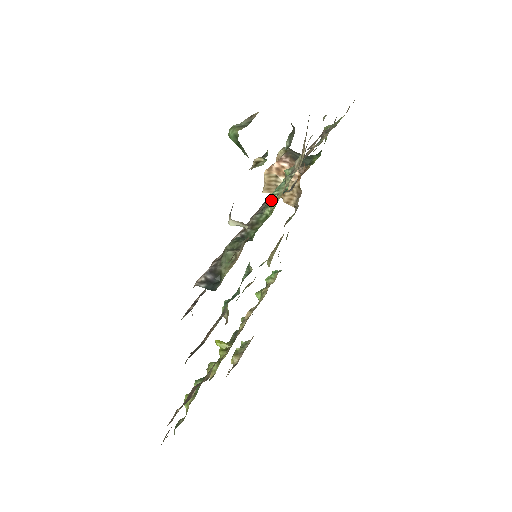
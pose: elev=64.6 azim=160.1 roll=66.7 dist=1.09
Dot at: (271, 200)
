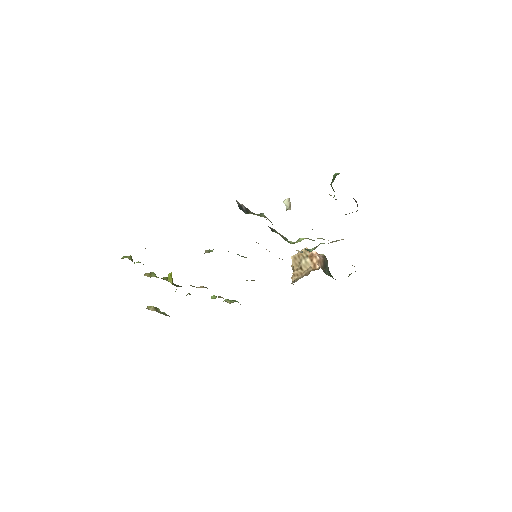
Dot at: occluded
